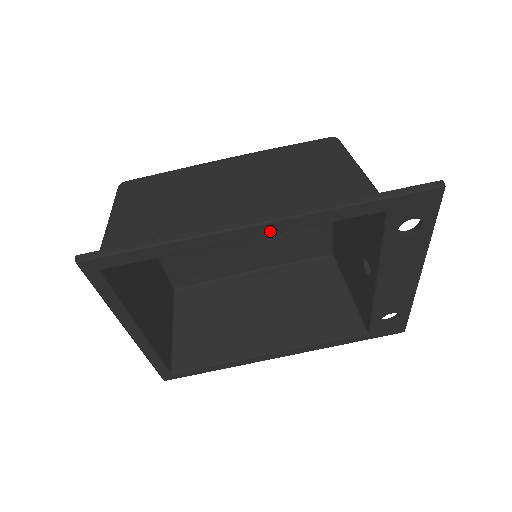
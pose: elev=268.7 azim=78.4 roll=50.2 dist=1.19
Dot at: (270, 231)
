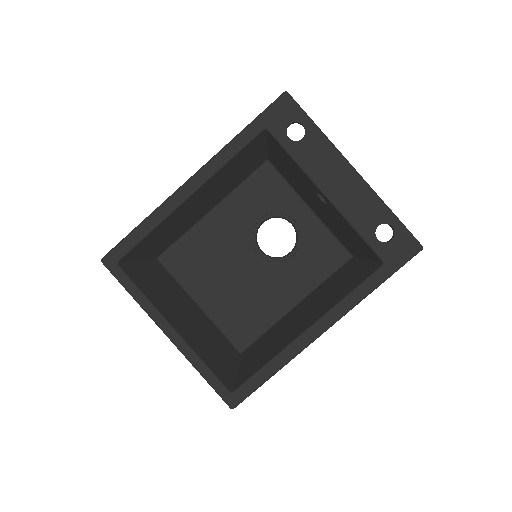
Dot at: (201, 180)
